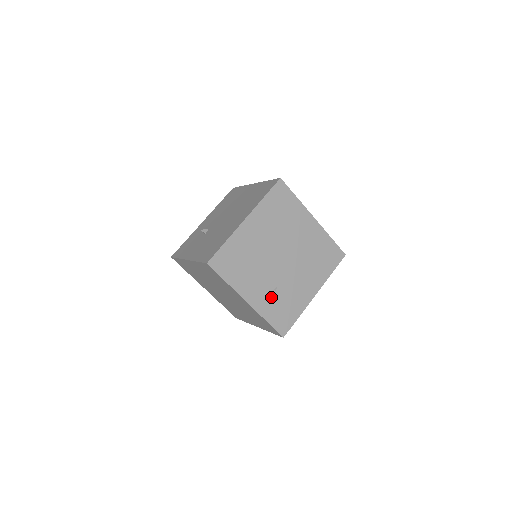
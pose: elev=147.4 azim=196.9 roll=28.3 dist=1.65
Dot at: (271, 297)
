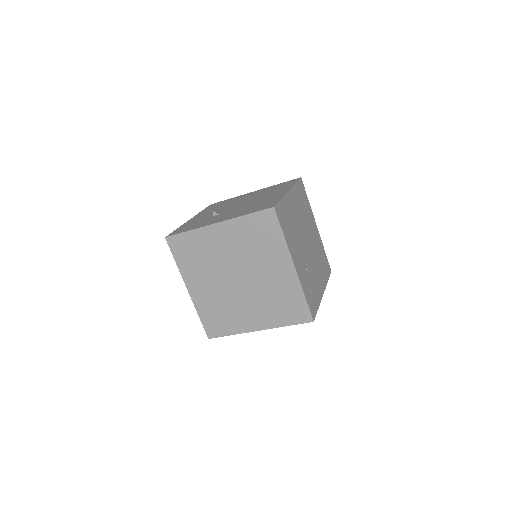
Dot at: (305, 274)
